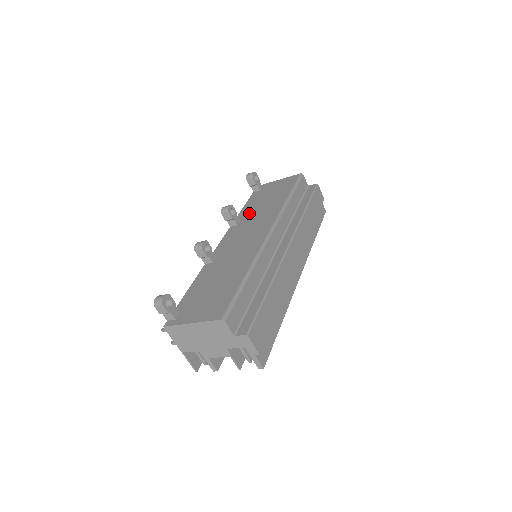
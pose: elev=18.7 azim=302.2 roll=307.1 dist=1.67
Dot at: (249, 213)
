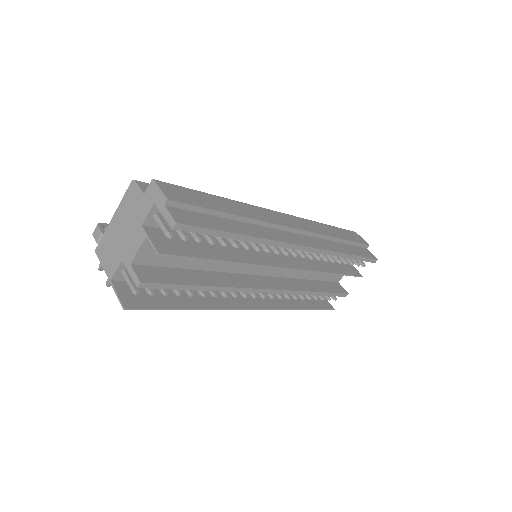
Dot at: occluded
